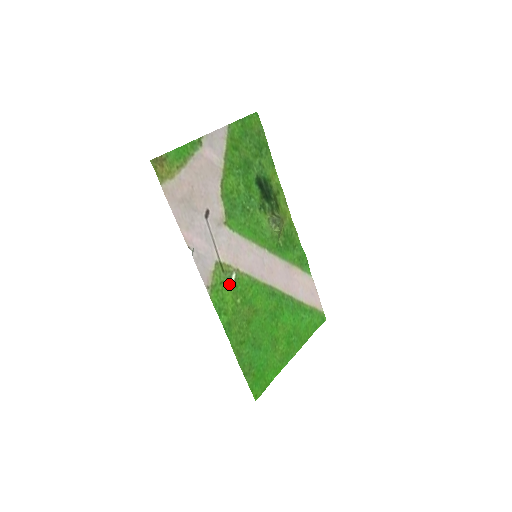
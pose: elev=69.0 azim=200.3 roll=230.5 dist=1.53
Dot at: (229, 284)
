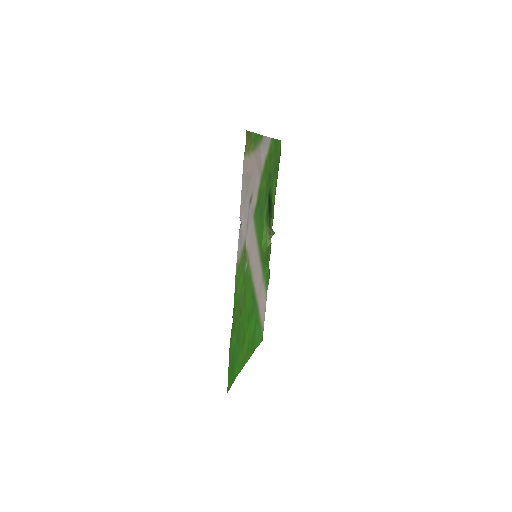
Dot at: (244, 269)
